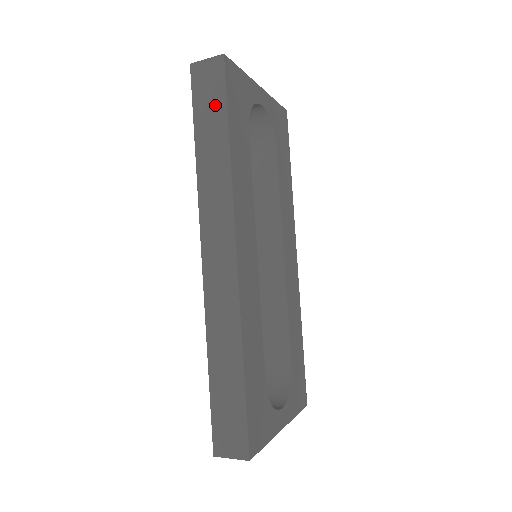
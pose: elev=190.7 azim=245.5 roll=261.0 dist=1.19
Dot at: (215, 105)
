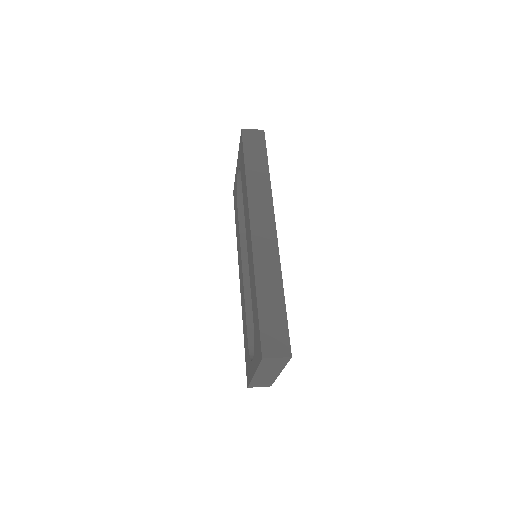
Dot at: (259, 151)
